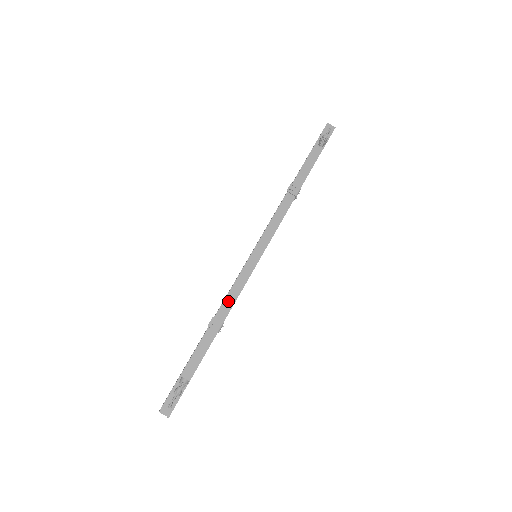
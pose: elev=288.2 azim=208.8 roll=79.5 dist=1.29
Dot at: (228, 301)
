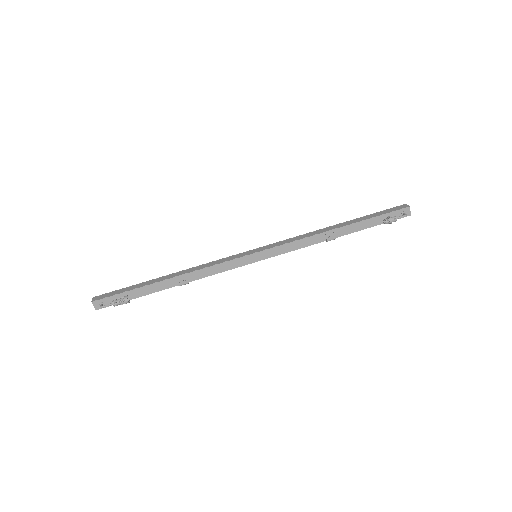
Dot at: (206, 271)
